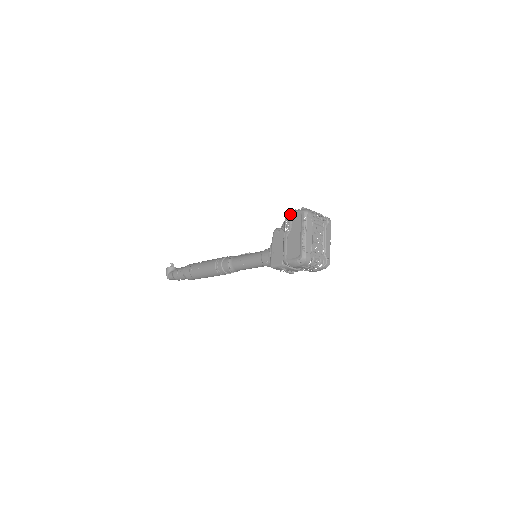
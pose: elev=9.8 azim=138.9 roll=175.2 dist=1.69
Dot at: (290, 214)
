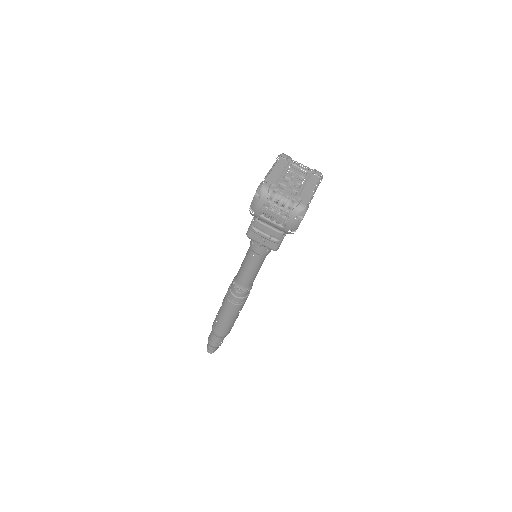
Dot at: occluded
